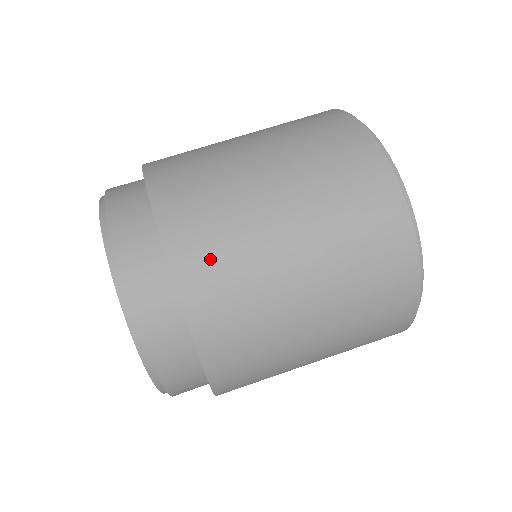
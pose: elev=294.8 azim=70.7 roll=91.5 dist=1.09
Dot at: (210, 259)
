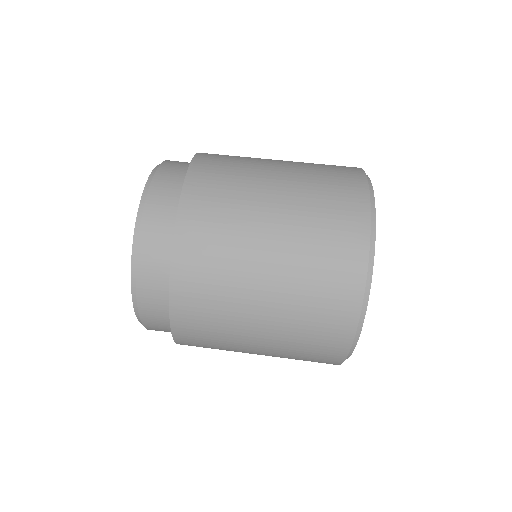
Dot at: (208, 214)
